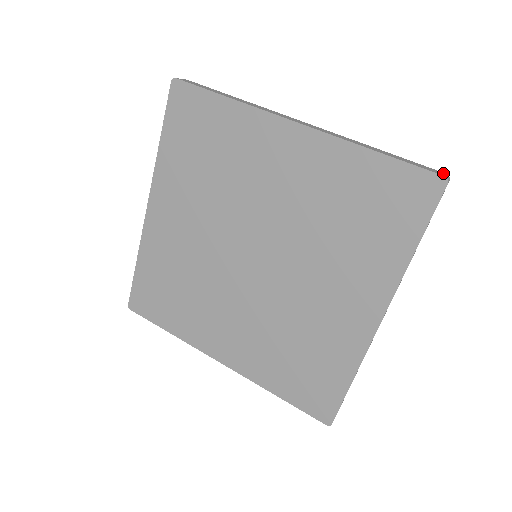
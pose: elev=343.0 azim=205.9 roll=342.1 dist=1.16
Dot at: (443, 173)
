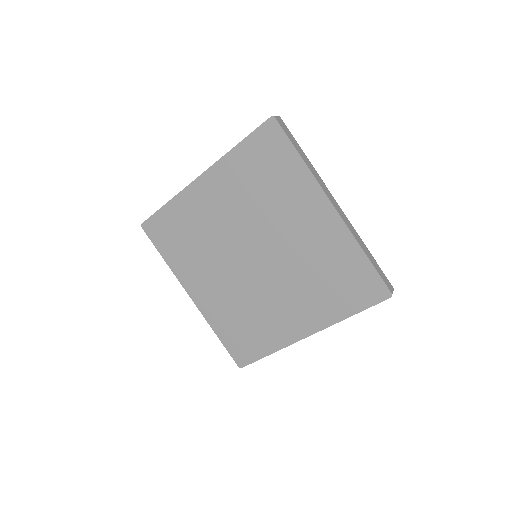
Dot at: occluded
